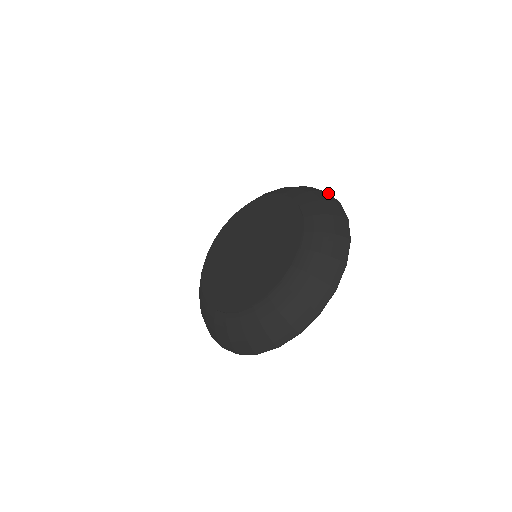
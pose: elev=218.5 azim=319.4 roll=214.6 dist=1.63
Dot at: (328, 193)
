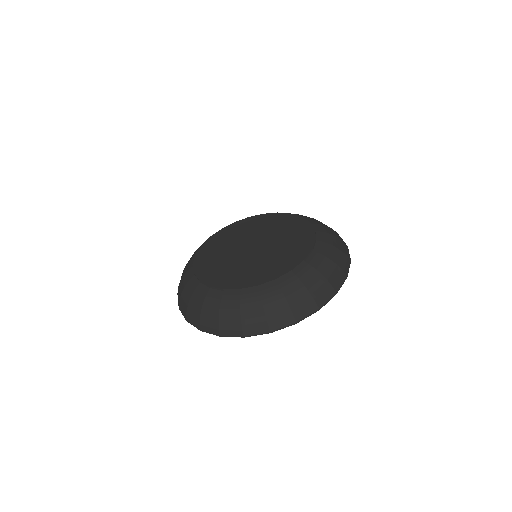
Dot at: occluded
